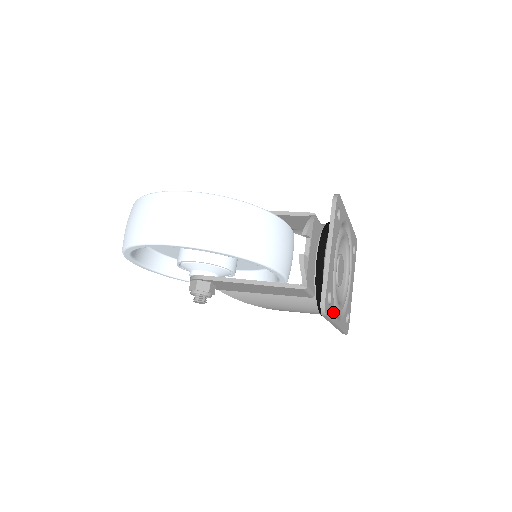
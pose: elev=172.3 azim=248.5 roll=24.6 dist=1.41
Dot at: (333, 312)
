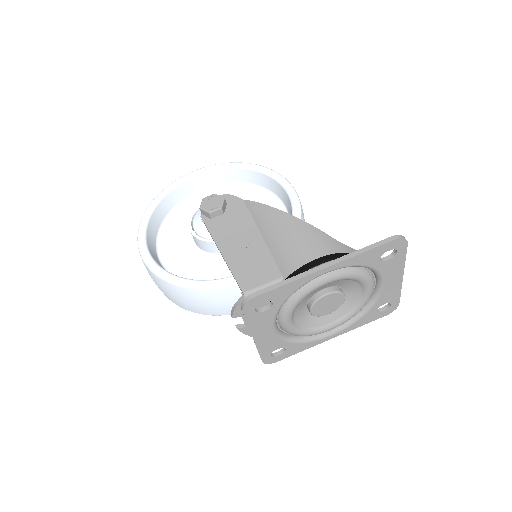
Dot at: (303, 346)
